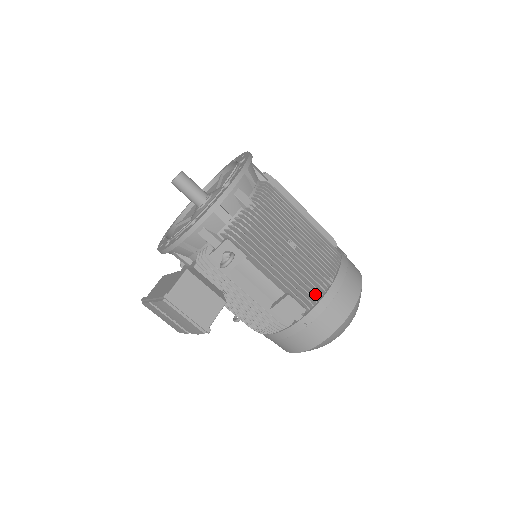
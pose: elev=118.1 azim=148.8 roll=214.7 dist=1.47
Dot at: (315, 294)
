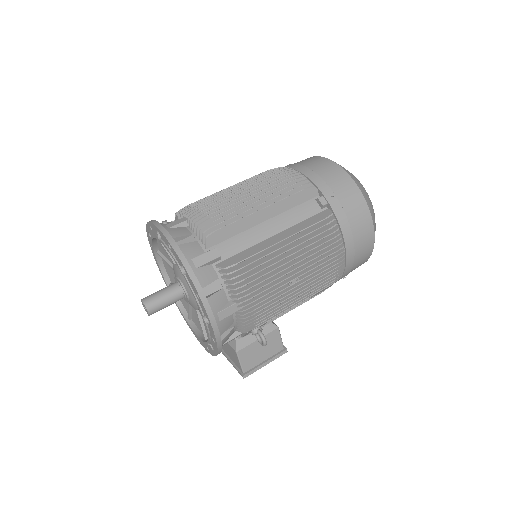
Dot at: (339, 273)
